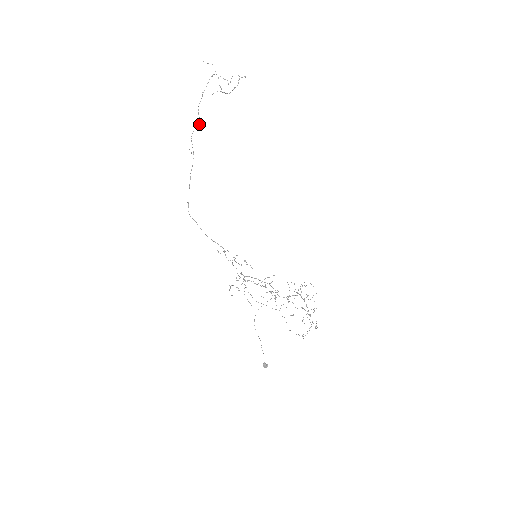
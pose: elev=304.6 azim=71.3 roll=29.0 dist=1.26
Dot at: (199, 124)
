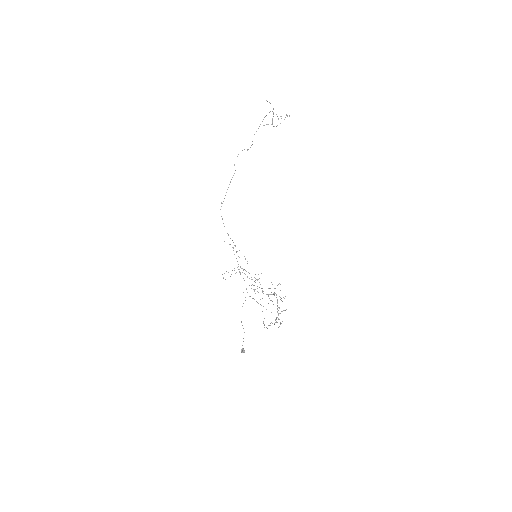
Dot at: (250, 147)
